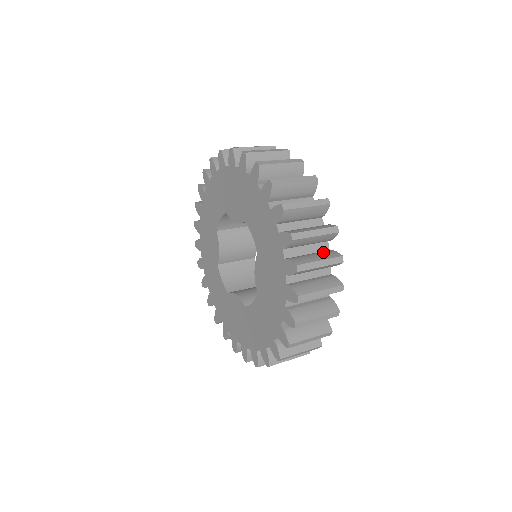
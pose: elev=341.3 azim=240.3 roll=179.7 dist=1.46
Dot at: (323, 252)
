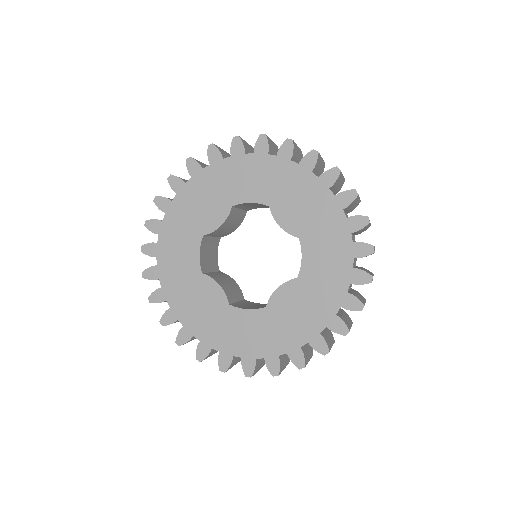
Dot at: occluded
